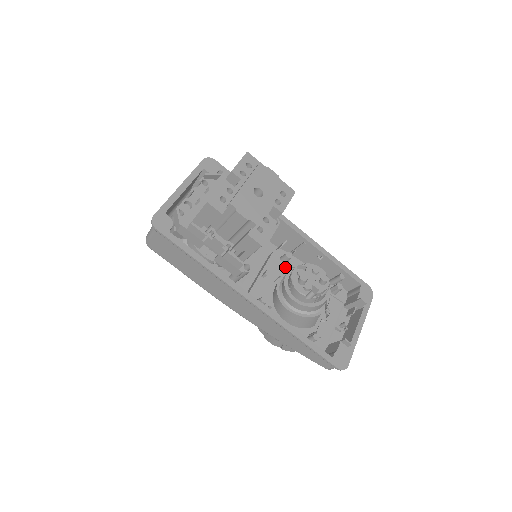
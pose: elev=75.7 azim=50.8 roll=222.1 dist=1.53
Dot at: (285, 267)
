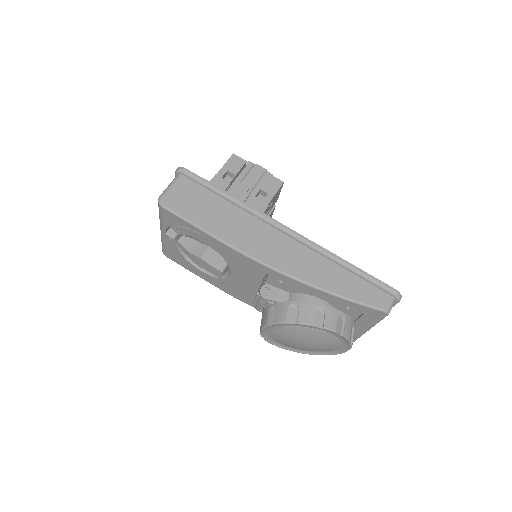
Dot at: occluded
